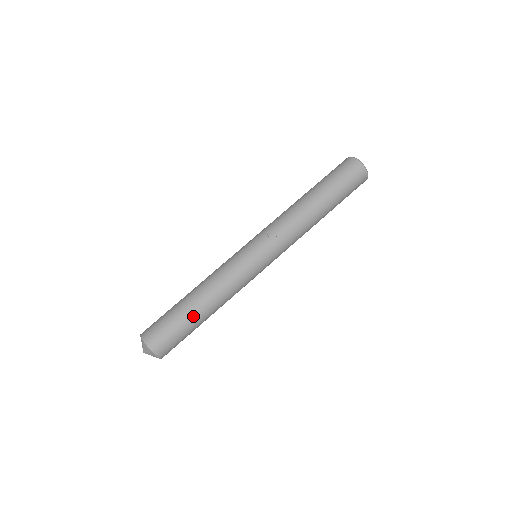
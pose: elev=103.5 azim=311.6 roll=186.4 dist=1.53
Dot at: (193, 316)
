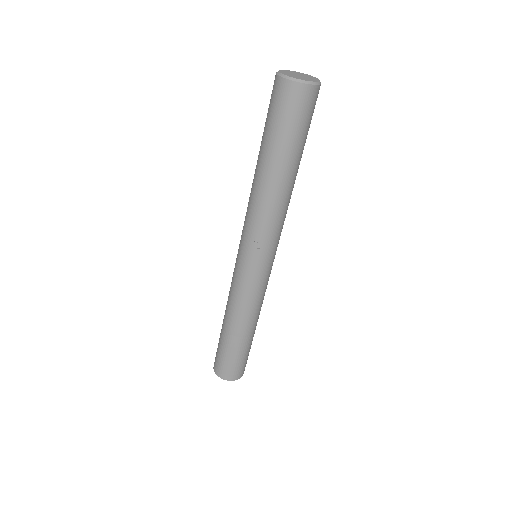
Dot at: (243, 343)
